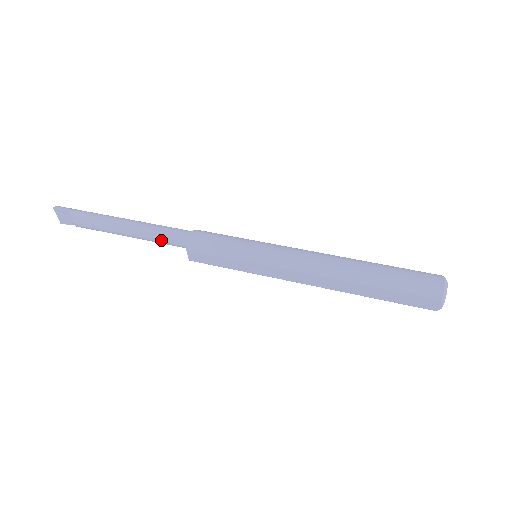
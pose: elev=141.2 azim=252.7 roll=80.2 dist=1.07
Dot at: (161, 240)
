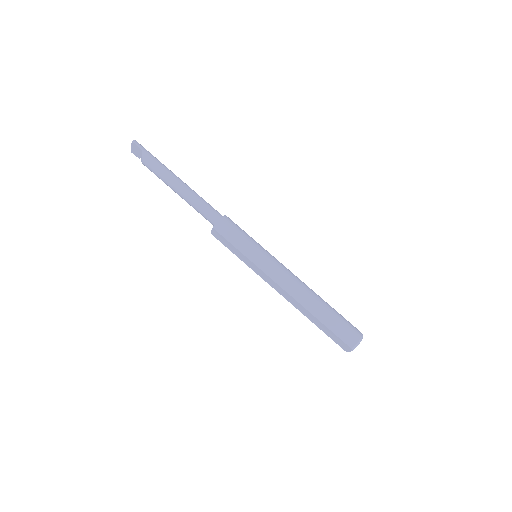
Dot at: (199, 210)
